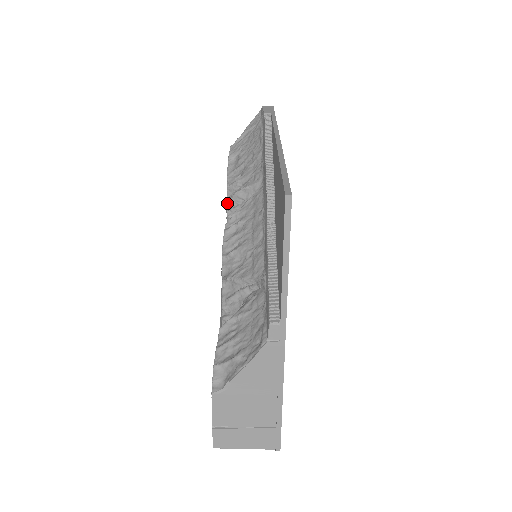
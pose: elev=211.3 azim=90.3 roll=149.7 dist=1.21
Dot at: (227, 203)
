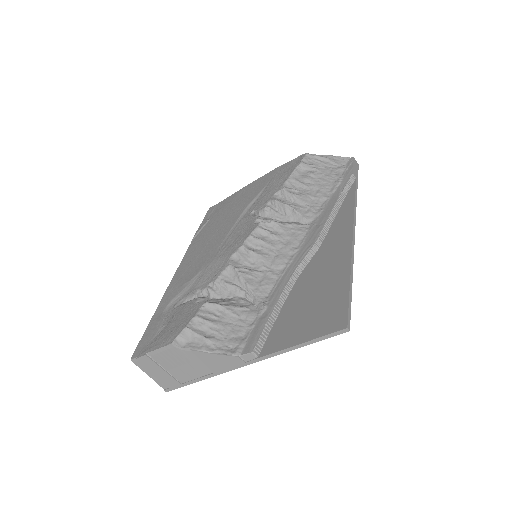
Dot at: (273, 200)
